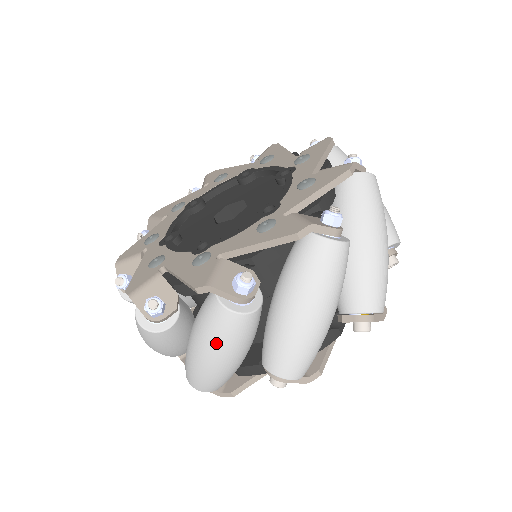
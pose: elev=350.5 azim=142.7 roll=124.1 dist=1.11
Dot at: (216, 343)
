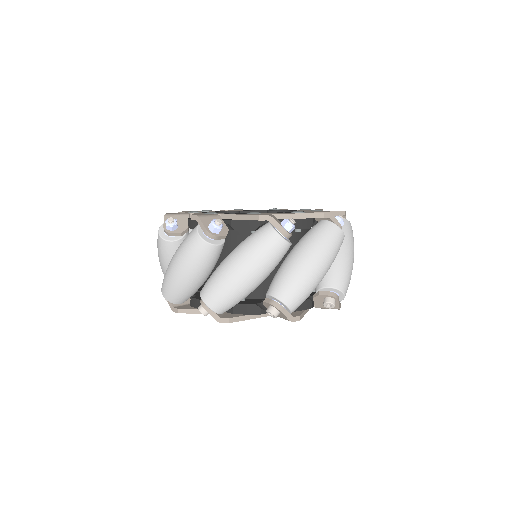
Dot at: (330, 251)
